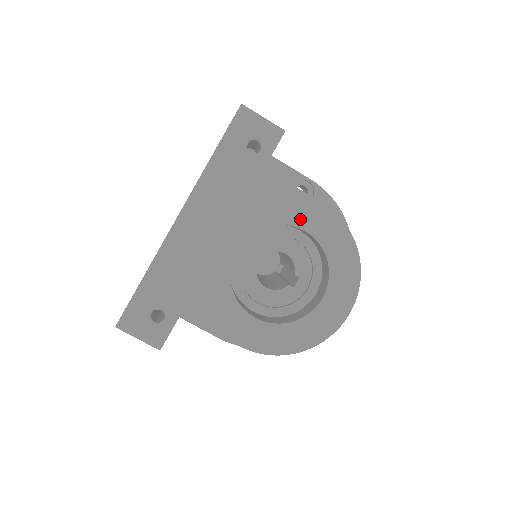
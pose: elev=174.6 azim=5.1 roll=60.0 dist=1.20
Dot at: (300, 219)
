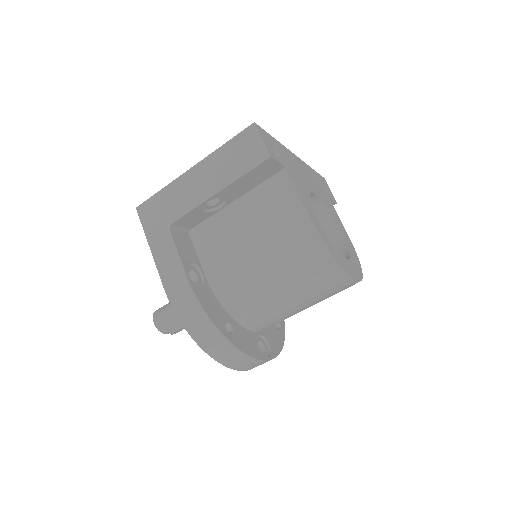
Dot at: (340, 226)
